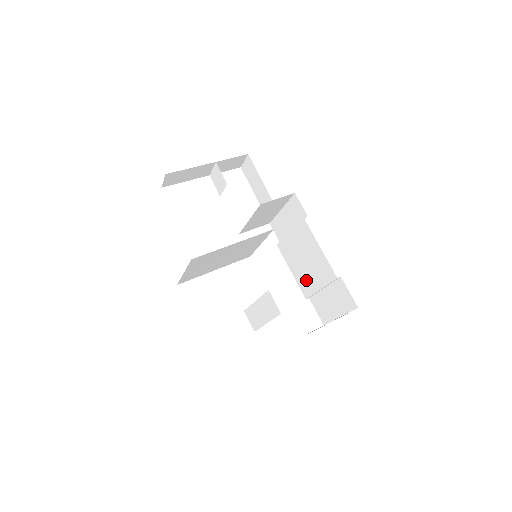
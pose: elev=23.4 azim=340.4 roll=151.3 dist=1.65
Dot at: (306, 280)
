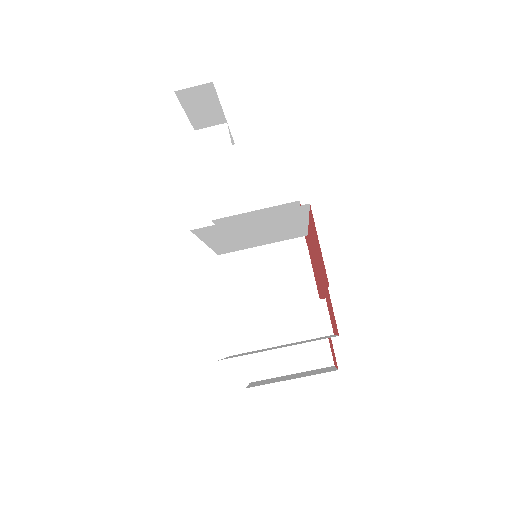
Dot at: occluded
